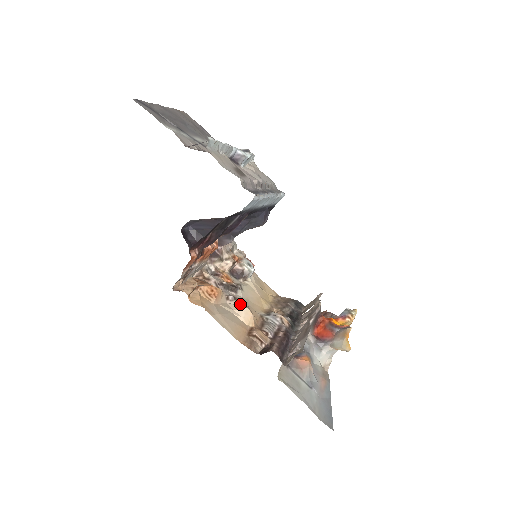
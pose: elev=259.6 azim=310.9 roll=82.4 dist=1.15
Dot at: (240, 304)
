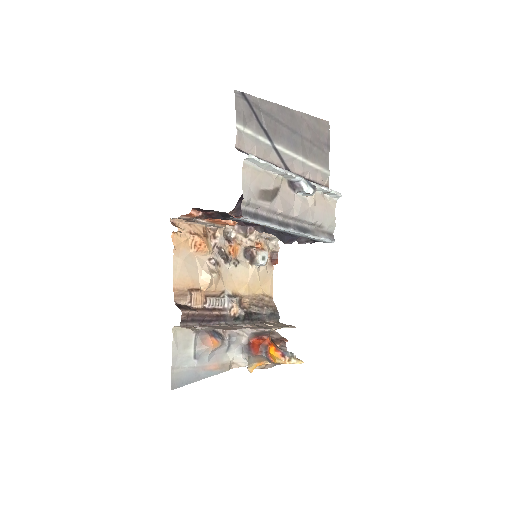
Dot at: (213, 270)
